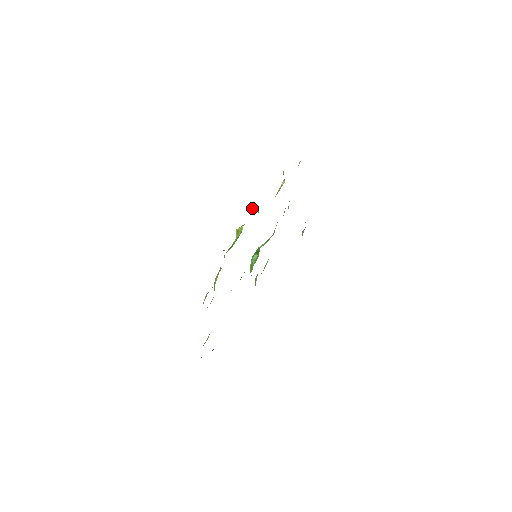
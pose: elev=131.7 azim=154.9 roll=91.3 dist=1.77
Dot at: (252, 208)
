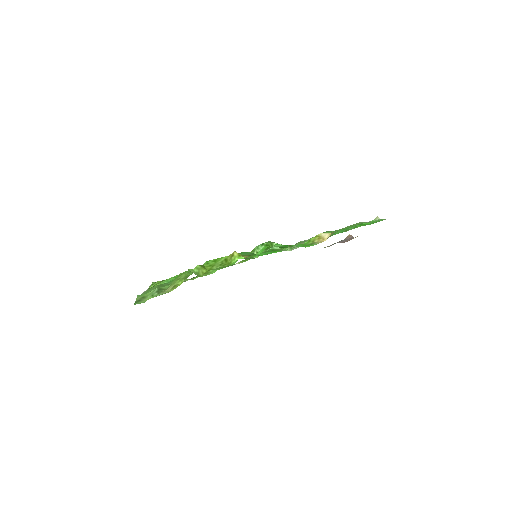
Dot at: (263, 248)
